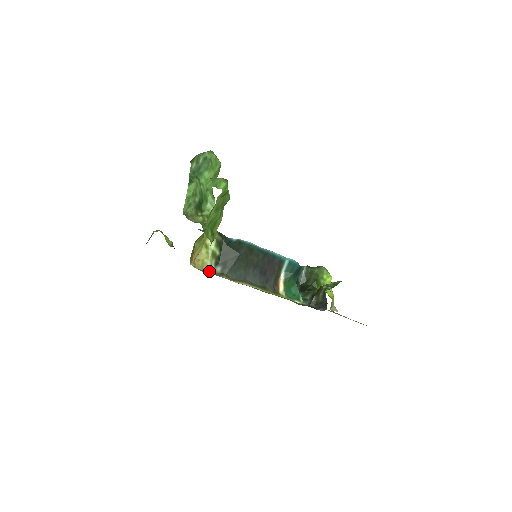
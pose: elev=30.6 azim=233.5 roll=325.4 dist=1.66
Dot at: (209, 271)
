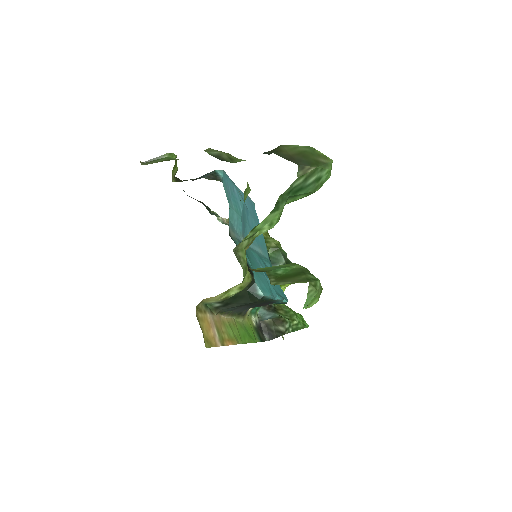
Dot at: (206, 303)
